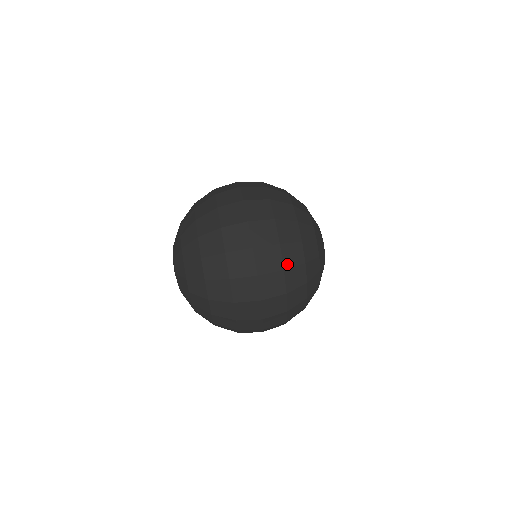
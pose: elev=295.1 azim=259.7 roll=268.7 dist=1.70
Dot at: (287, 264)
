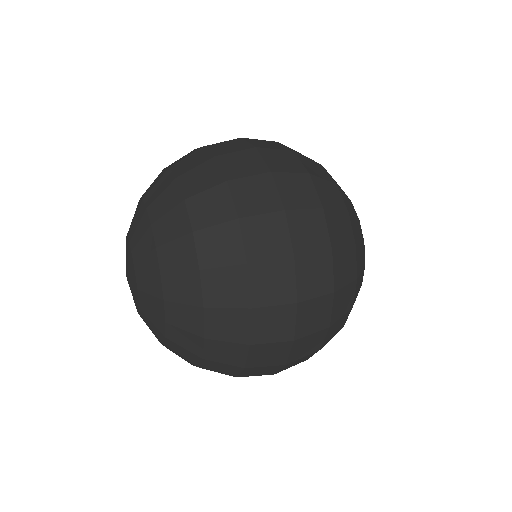
Dot at: (338, 282)
